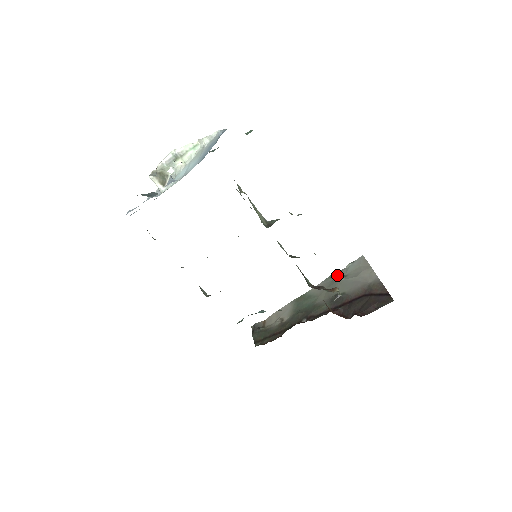
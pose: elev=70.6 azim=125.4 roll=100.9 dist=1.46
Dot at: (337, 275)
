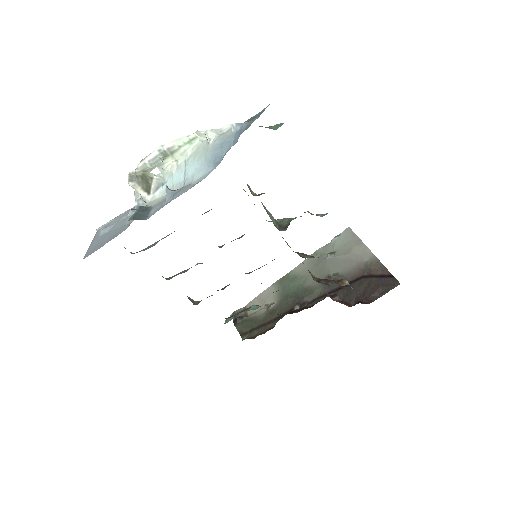
Dot at: (323, 251)
